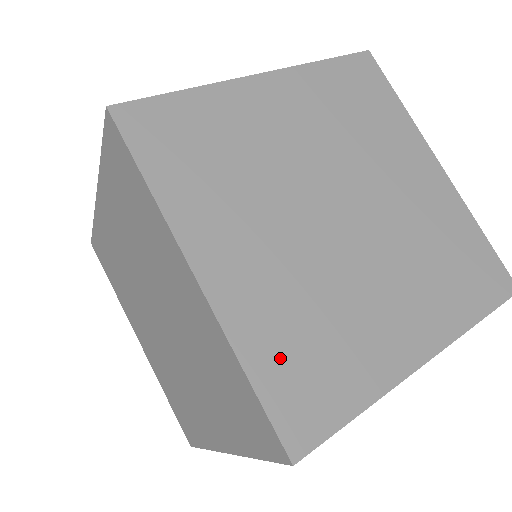
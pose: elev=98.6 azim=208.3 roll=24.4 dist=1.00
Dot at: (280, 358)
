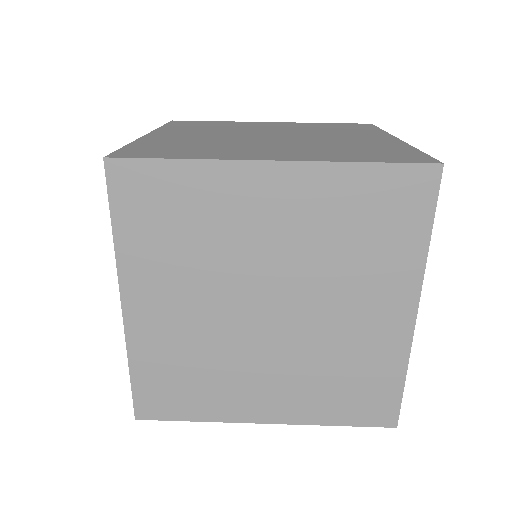
Dot at: (361, 156)
